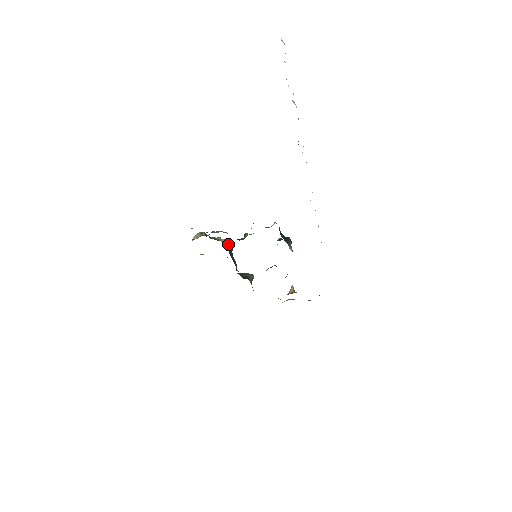
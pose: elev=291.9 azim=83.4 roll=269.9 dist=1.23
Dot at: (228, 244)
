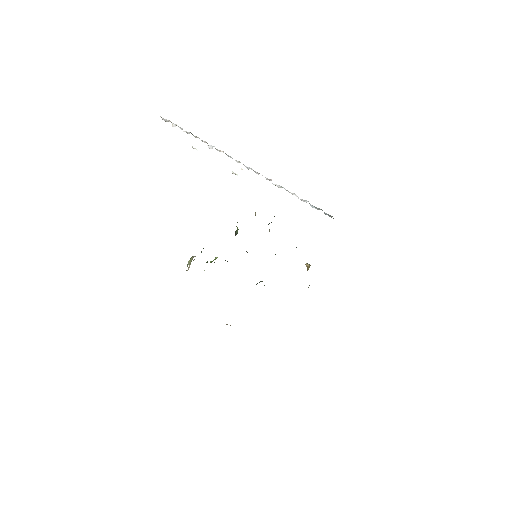
Dot at: occluded
